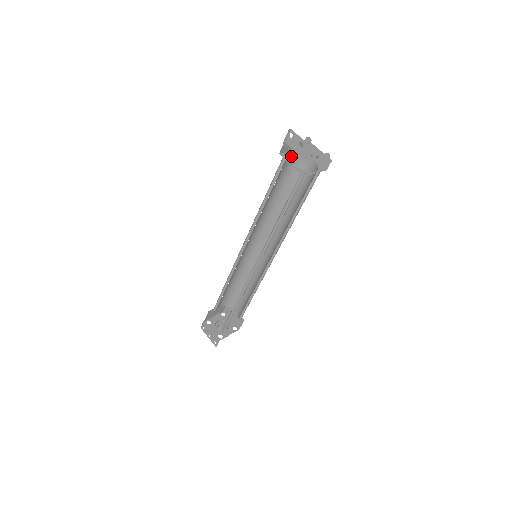
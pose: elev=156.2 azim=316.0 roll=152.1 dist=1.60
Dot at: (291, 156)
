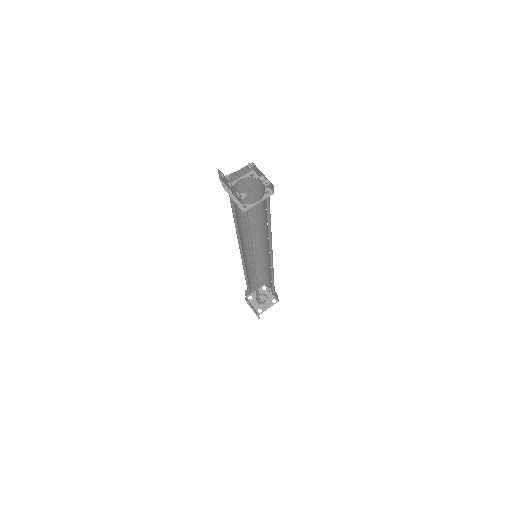
Dot at: (241, 182)
